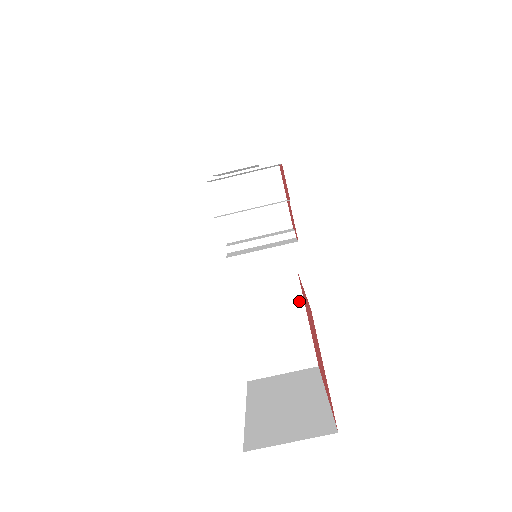
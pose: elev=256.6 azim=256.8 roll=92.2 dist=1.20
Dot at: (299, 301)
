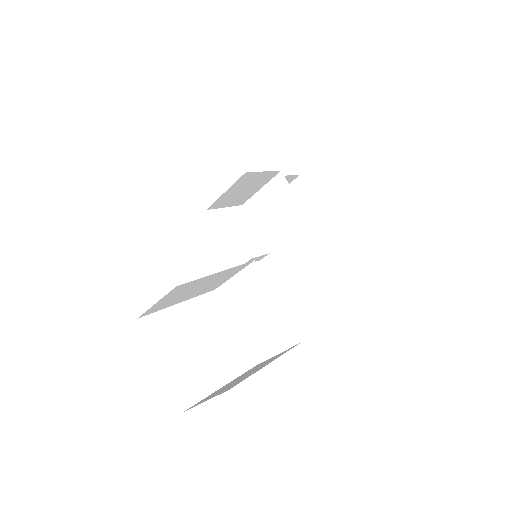
Dot at: (265, 285)
